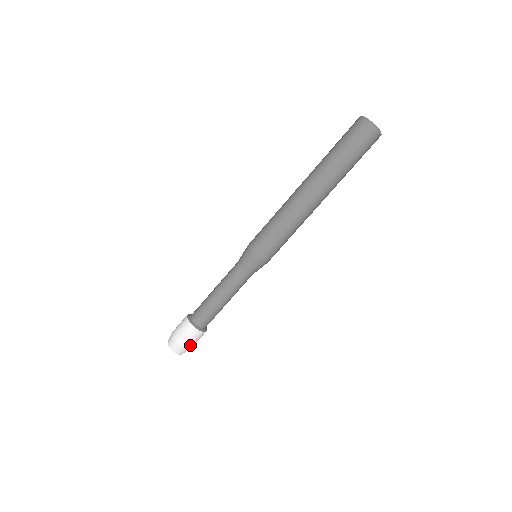
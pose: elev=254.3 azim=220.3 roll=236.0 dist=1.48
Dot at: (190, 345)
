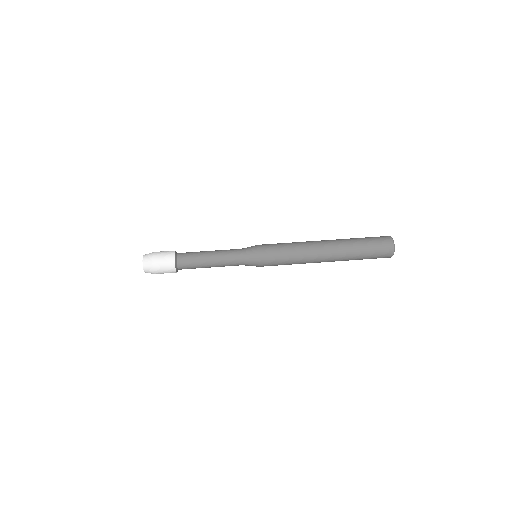
Dot at: (157, 258)
